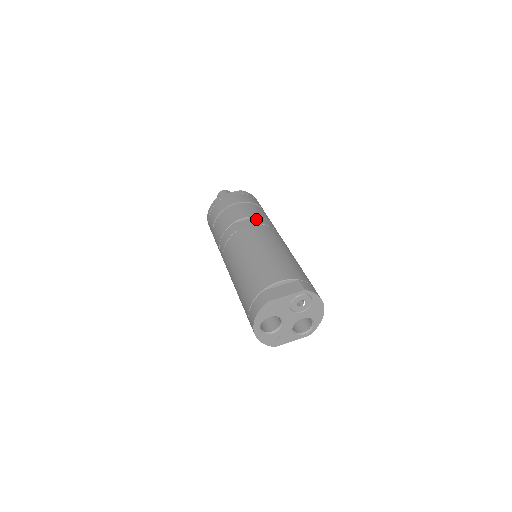
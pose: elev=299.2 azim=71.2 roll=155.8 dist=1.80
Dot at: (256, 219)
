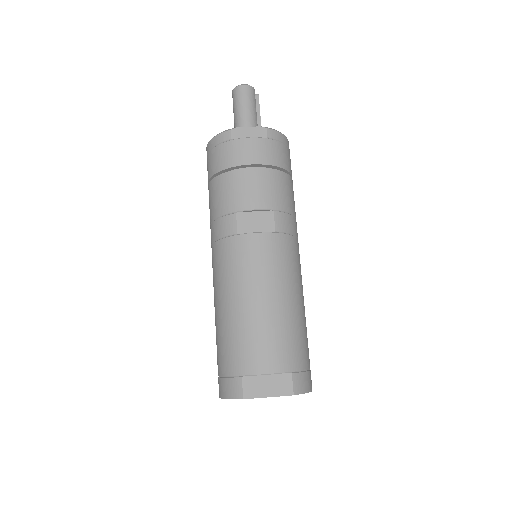
Dot at: (271, 216)
